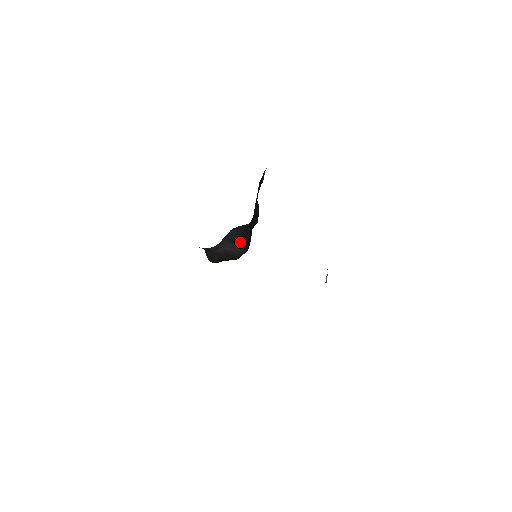
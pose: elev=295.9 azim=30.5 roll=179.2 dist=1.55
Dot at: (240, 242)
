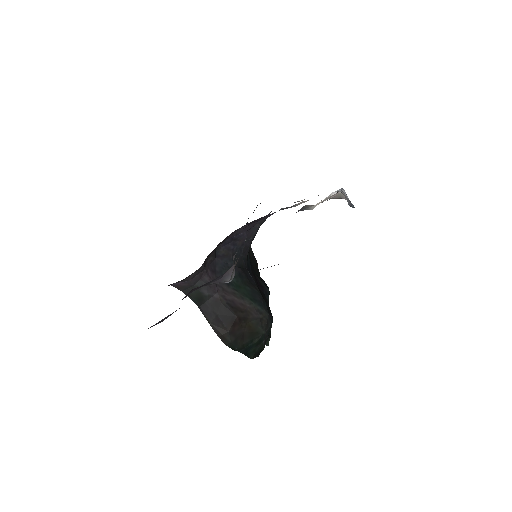
Dot at: (245, 291)
